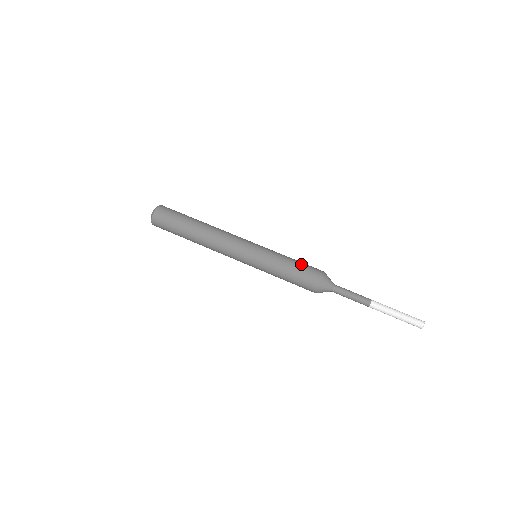
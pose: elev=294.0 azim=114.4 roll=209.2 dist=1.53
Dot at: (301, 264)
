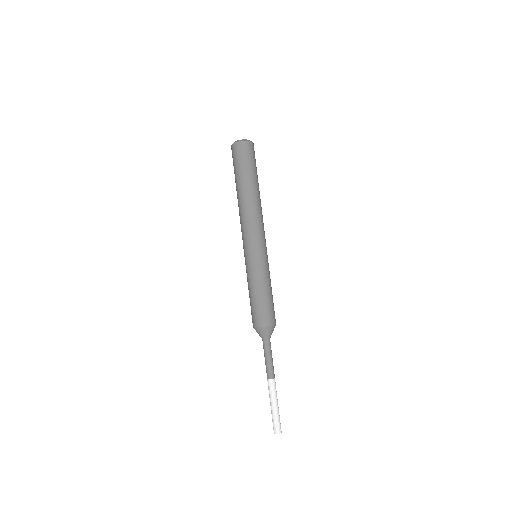
Dot at: (262, 302)
